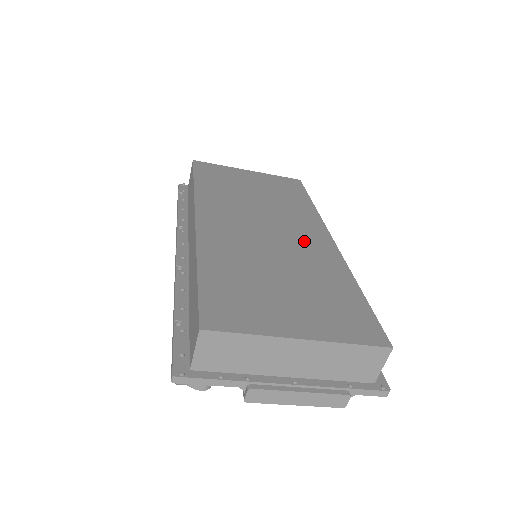
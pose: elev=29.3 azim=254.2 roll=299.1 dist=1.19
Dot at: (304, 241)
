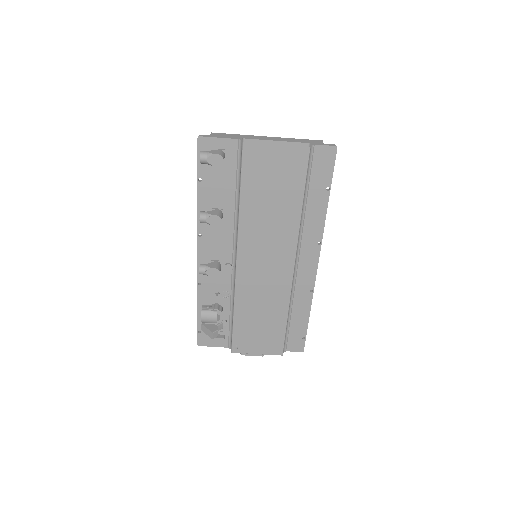
Dot at: occluded
